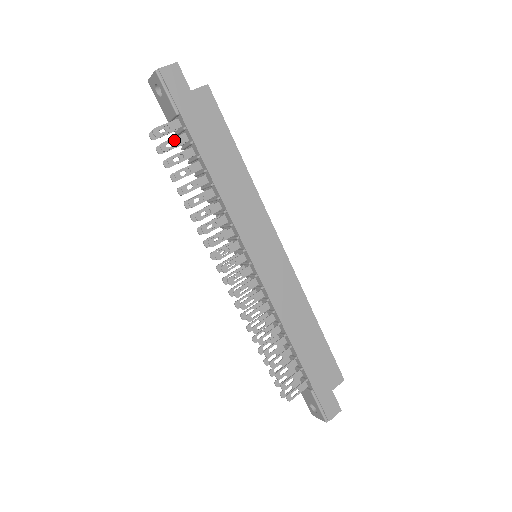
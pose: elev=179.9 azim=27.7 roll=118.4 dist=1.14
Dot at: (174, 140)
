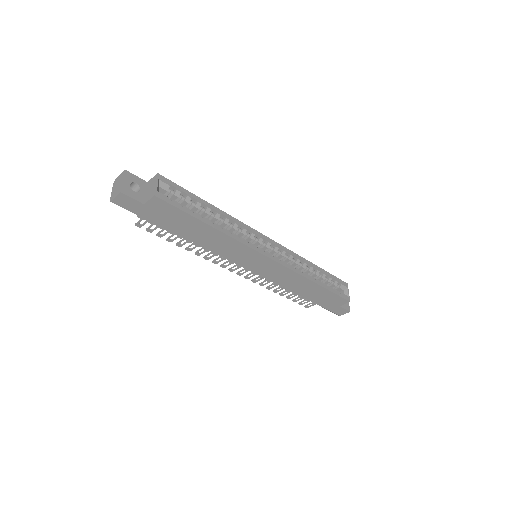
Dot at: occluded
